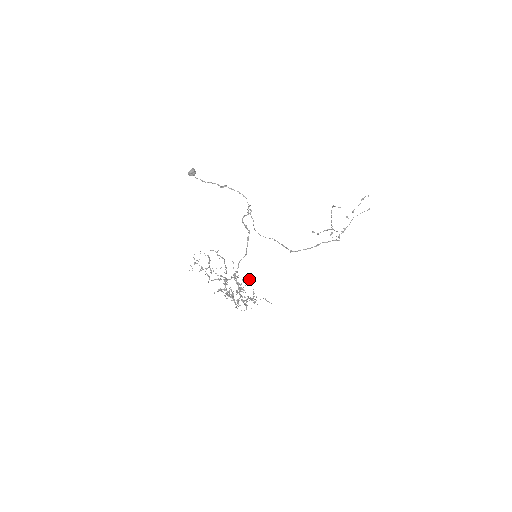
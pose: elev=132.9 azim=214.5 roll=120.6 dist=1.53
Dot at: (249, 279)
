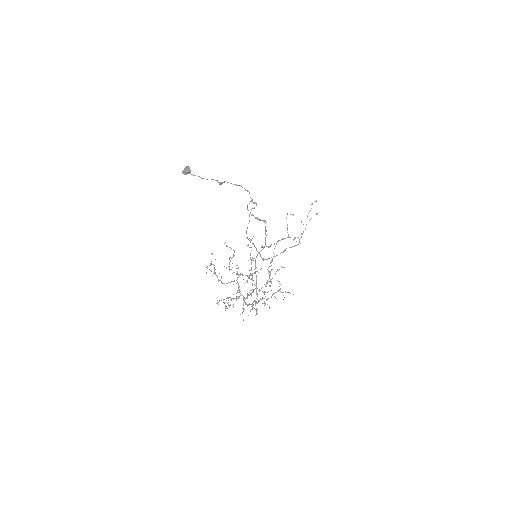
Dot at: (281, 266)
